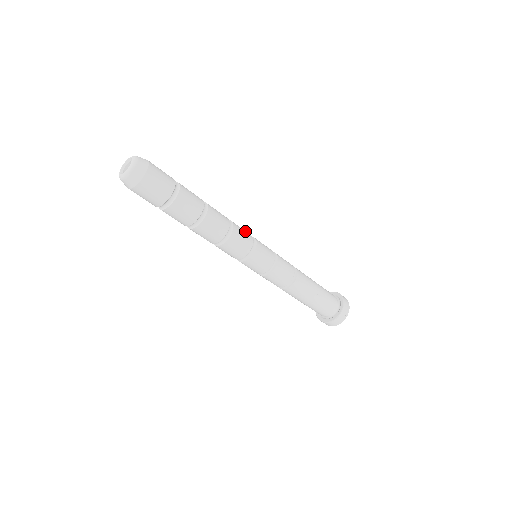
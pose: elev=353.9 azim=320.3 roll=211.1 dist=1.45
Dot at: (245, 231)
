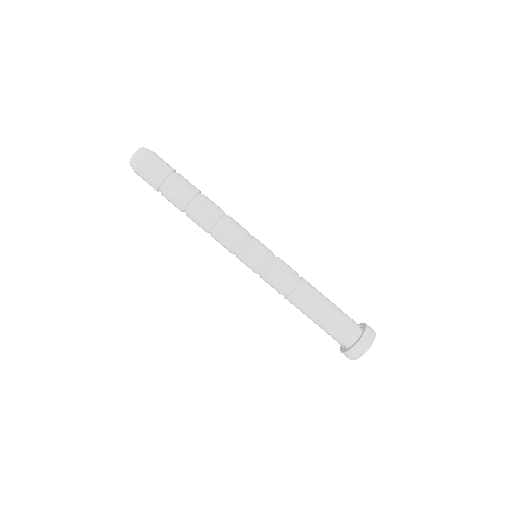
Dot at: (240, 230)
